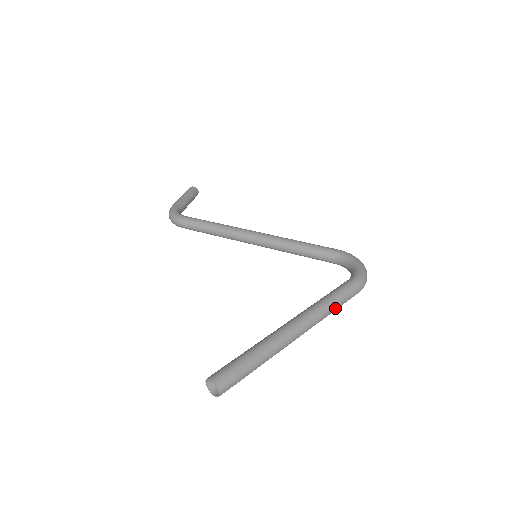
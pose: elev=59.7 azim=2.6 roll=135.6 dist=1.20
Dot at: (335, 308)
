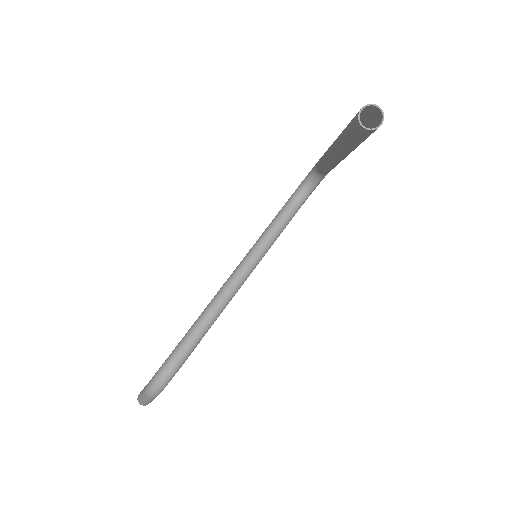
Dot at: occluded
